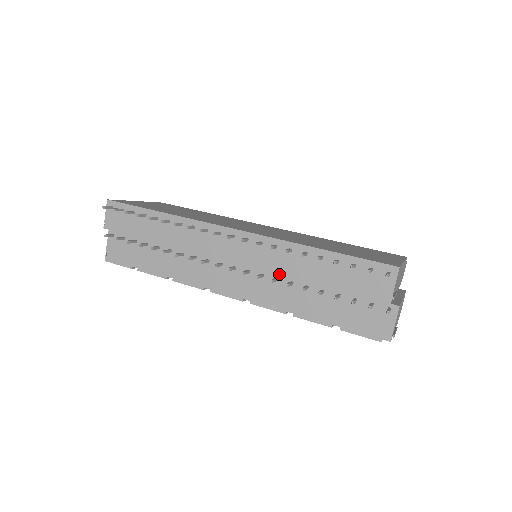
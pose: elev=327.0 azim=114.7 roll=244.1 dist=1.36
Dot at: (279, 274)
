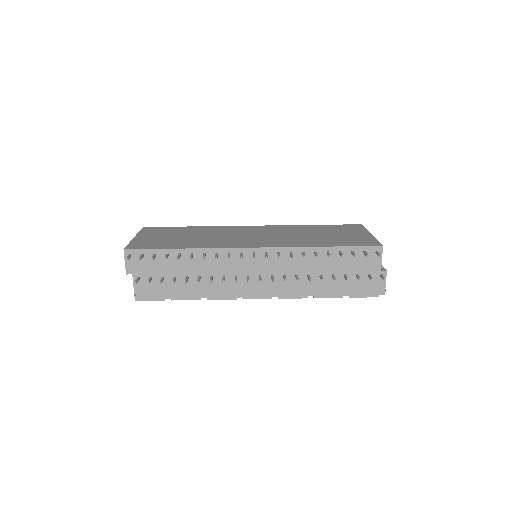
Dot at: (297, 272)
